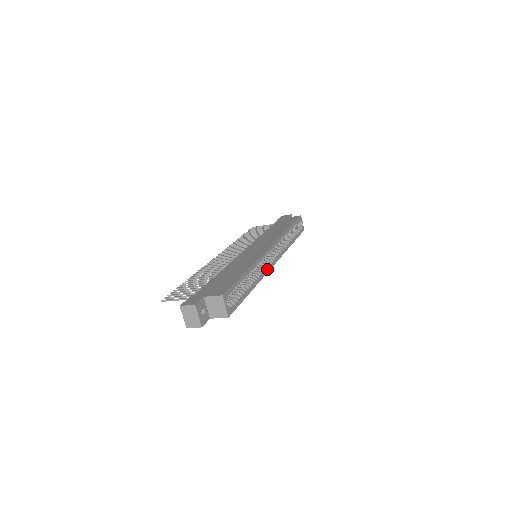
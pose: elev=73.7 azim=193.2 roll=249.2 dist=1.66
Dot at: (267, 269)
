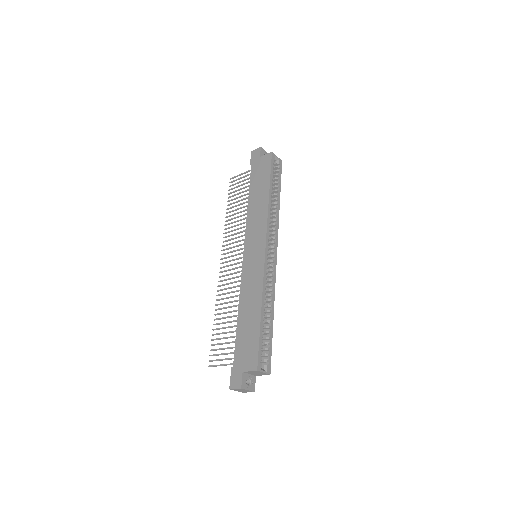
Dot at: (274, 275)
